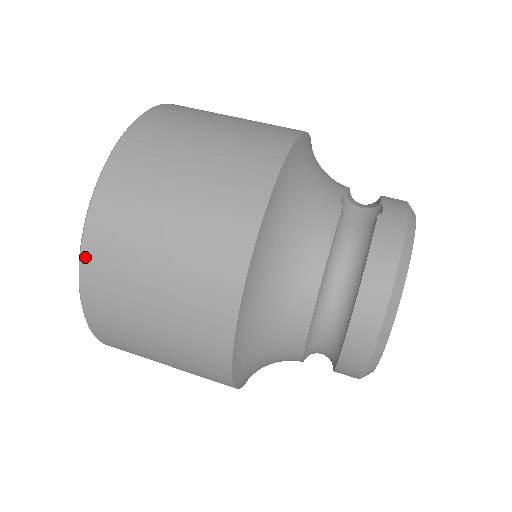
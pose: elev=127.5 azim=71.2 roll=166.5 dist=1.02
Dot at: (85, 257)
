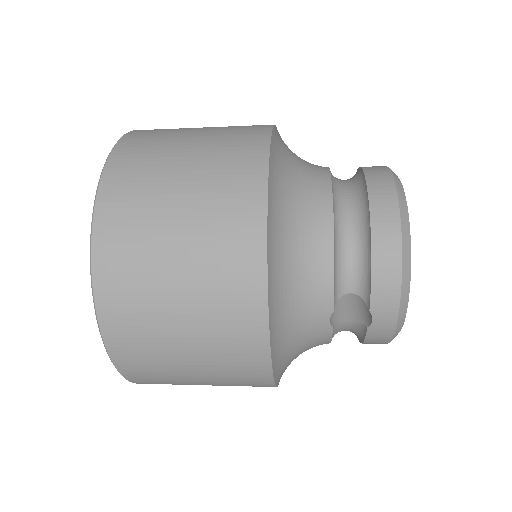
Dot at: occluded
